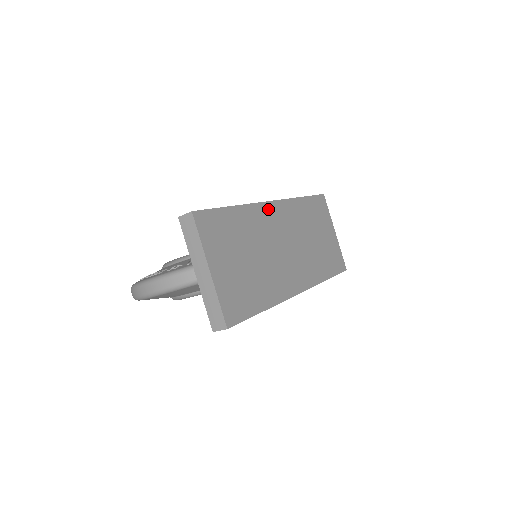
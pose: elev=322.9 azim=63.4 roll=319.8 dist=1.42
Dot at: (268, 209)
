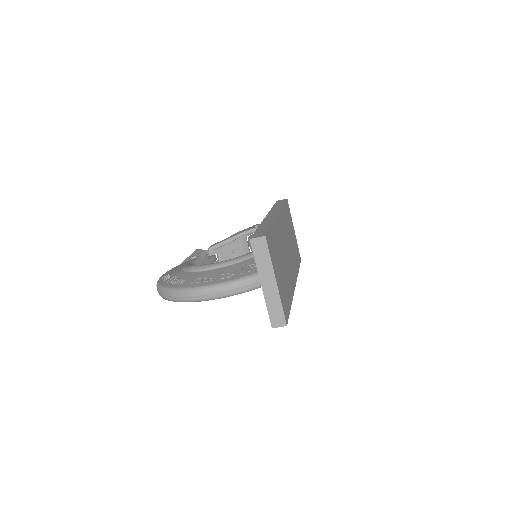
Dot at: (279, 221)
